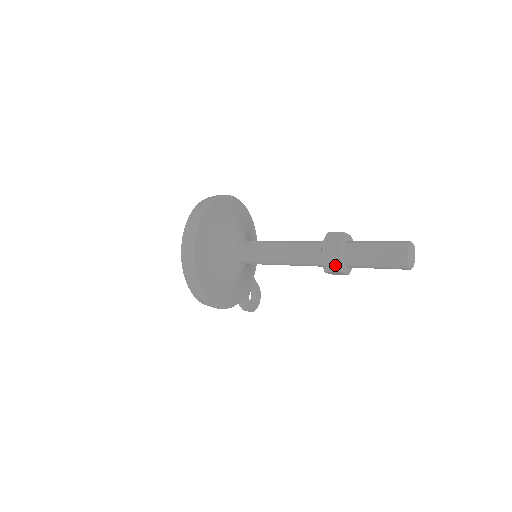
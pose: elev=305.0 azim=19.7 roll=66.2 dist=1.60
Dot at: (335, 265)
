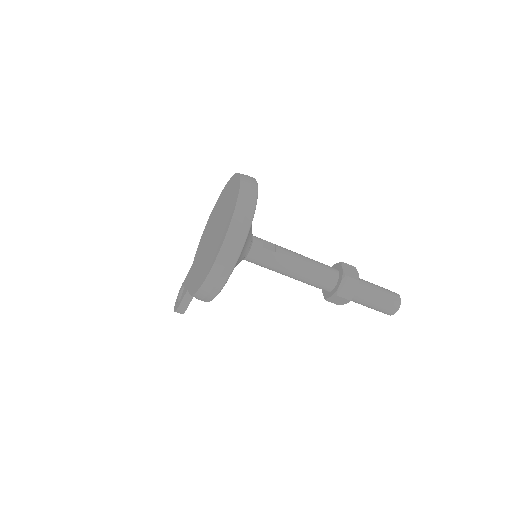
Dot at: (349, 293)
